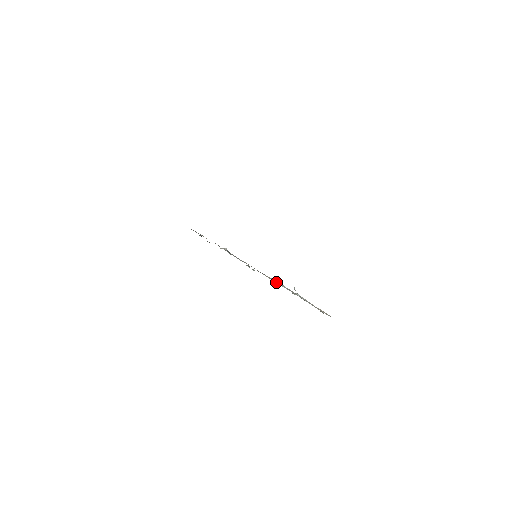
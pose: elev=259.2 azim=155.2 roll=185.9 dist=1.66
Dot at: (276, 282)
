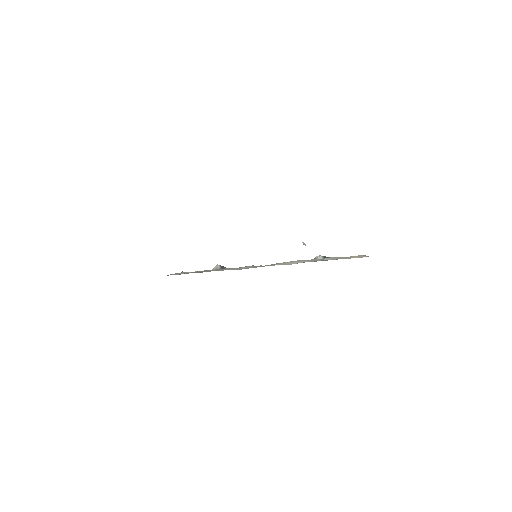
Dot at: (292, 263)
